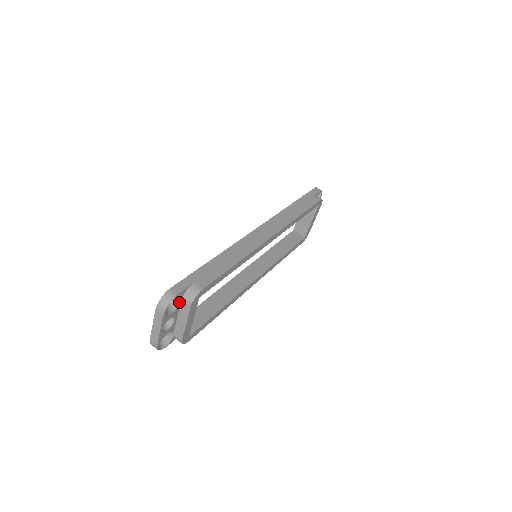
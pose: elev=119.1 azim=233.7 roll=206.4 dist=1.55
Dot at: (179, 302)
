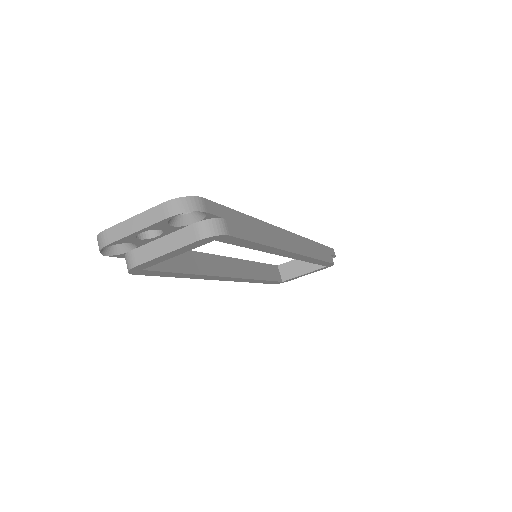
Dot at: (189, 222)
